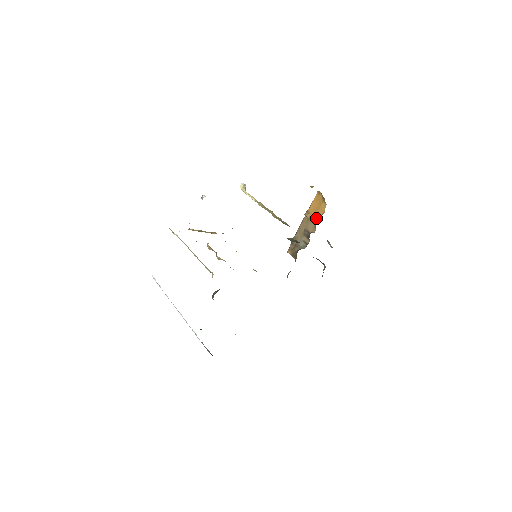
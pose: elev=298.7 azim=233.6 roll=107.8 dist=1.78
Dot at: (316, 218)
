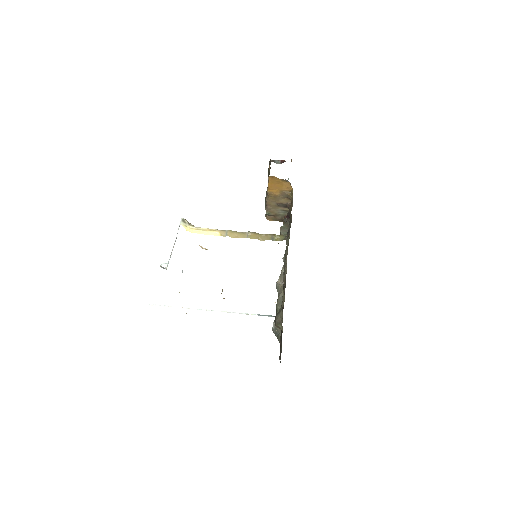
Dot at: (285, 195)
